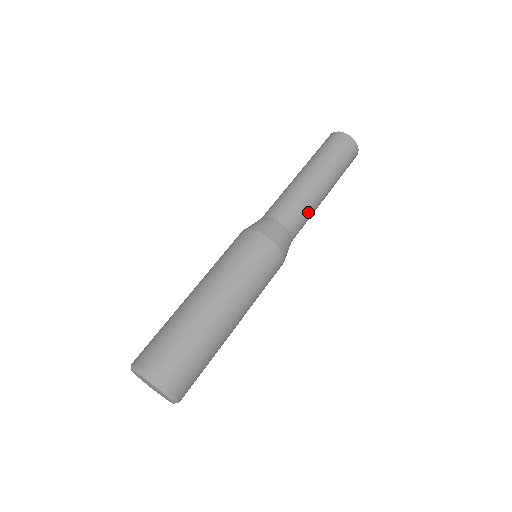
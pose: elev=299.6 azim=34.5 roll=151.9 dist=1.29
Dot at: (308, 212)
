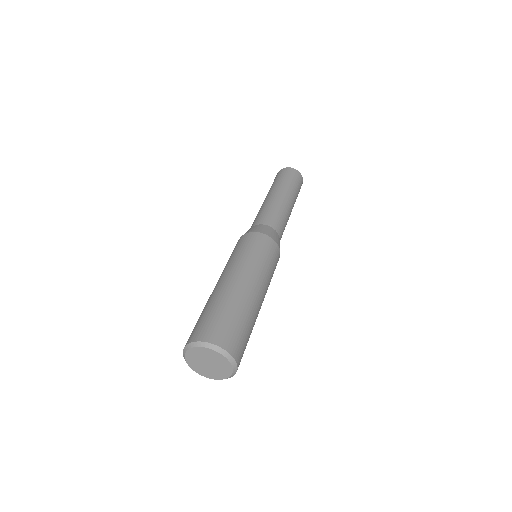
Dot at: occluded
